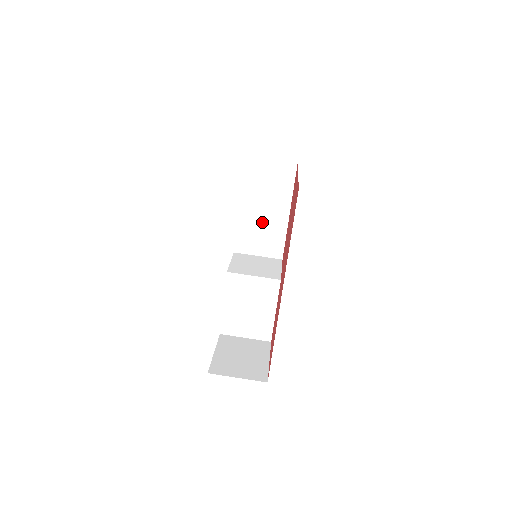
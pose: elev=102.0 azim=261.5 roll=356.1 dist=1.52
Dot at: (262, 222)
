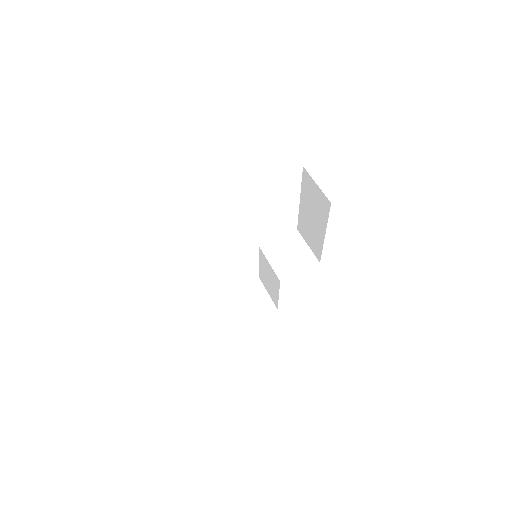
Dot at: (311, 225)
